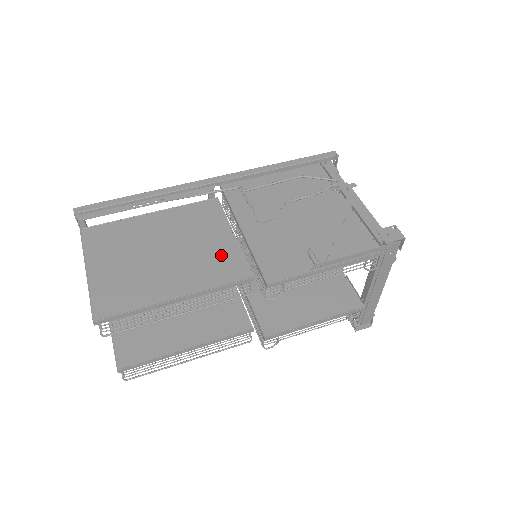
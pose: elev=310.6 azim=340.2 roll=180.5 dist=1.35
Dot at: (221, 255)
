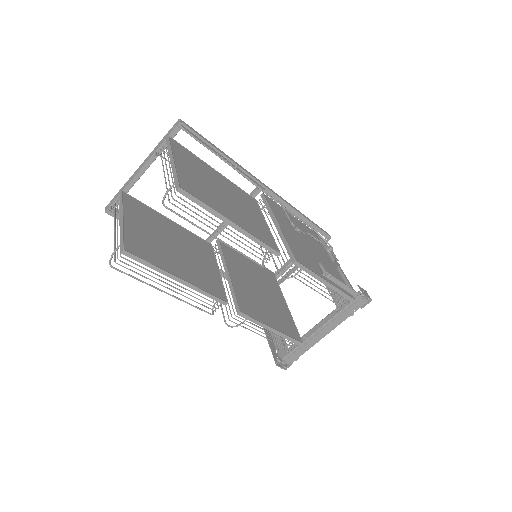
Dot at: (260, 227)
